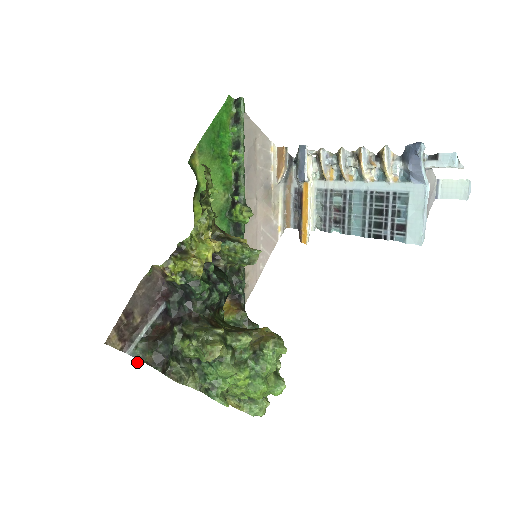
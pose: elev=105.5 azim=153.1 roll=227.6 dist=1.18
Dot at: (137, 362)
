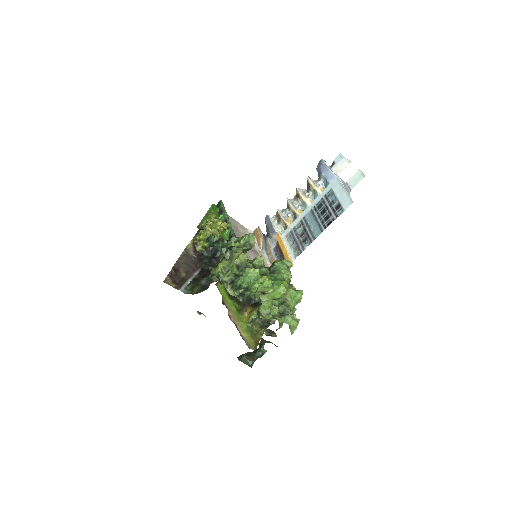
Dot at: occluded
